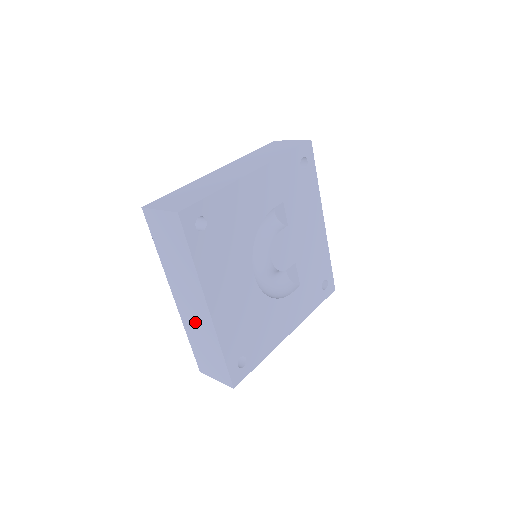
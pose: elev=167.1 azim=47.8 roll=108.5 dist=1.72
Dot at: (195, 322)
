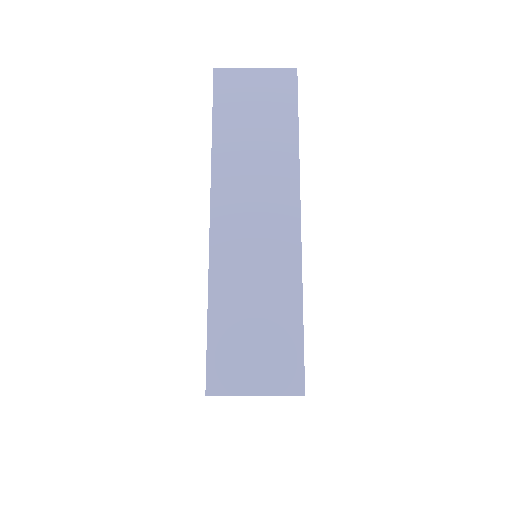
Dot at: occluded
